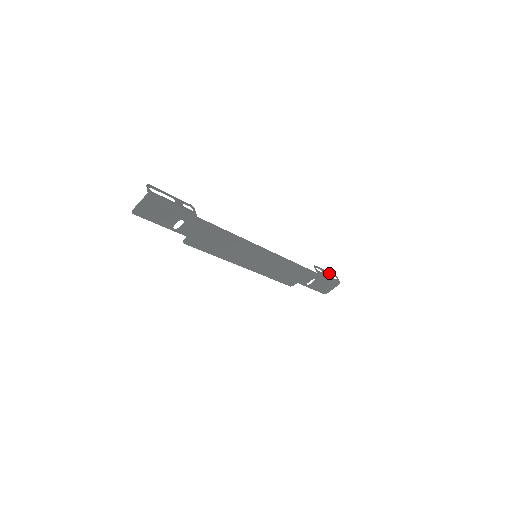
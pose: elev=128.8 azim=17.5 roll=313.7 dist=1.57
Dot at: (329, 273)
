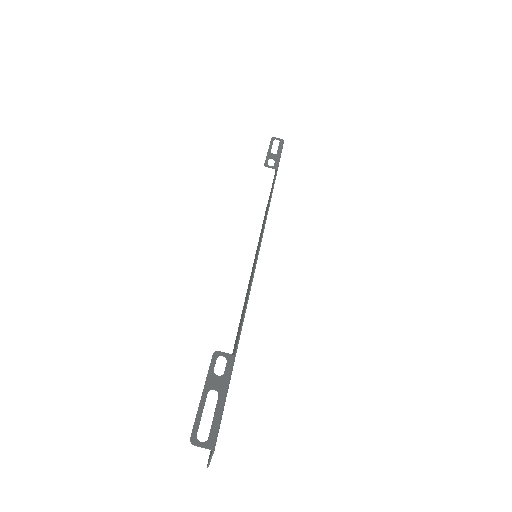
Dot at: (271, 147)
